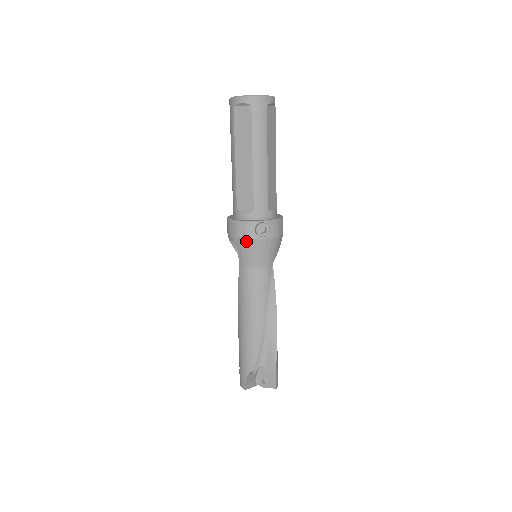
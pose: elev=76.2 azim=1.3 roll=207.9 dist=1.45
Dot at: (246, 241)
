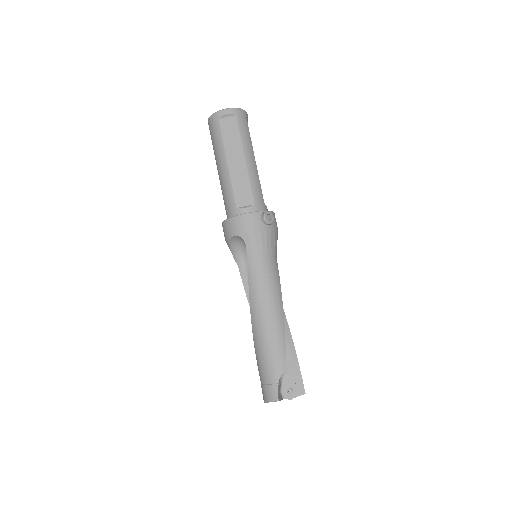
Dot at: (255, 231)
